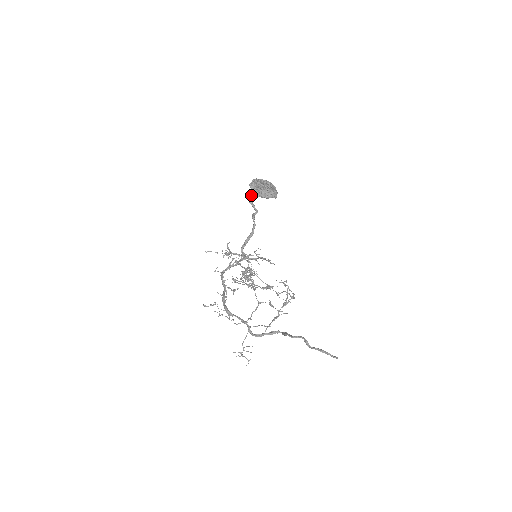
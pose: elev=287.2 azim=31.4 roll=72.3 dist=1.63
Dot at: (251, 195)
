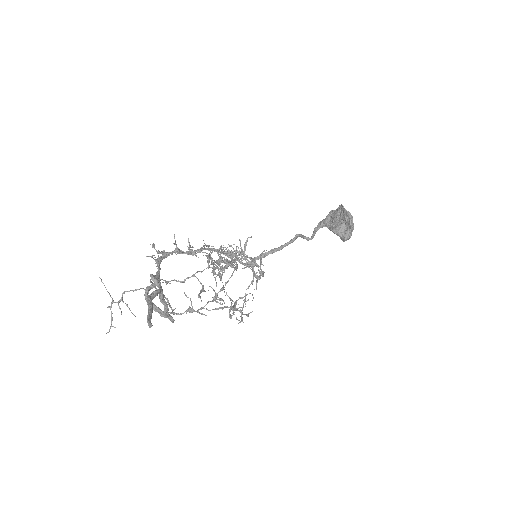
Dot at: (322, 221)
